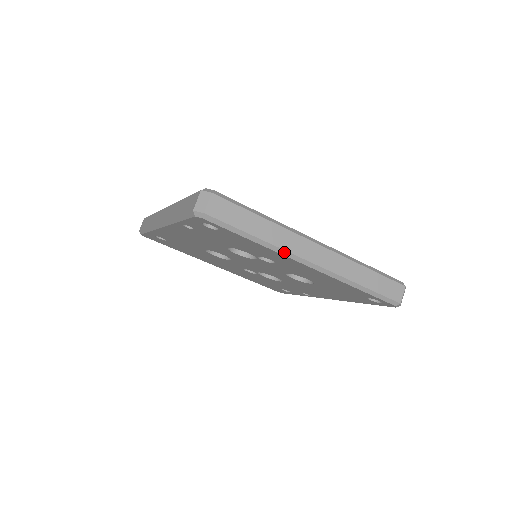
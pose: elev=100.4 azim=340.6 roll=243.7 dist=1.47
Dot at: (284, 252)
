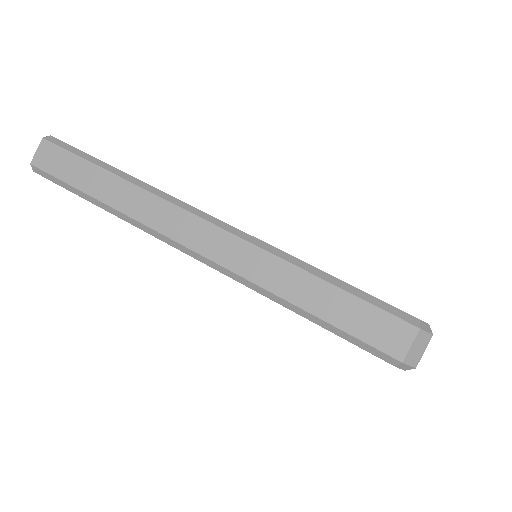
Dot at: occluded
